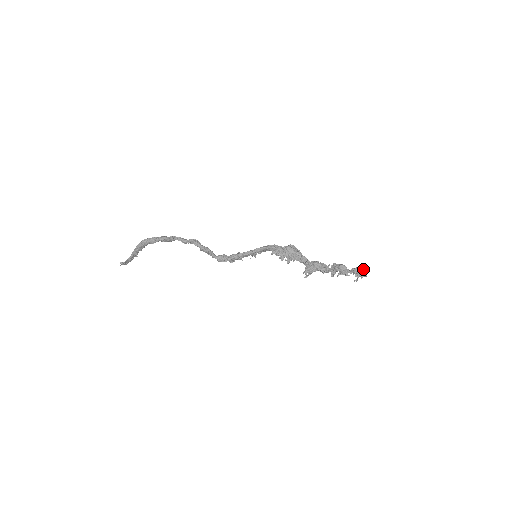
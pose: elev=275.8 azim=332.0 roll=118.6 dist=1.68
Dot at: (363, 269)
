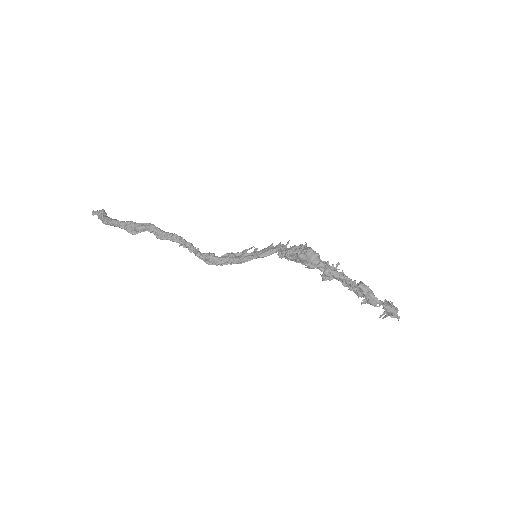
Dot at: (396, 312)
